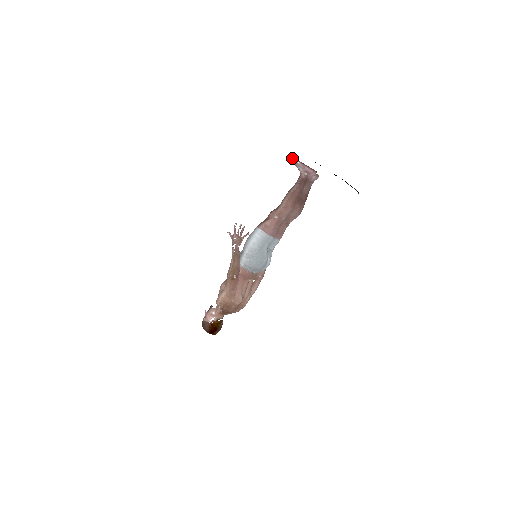
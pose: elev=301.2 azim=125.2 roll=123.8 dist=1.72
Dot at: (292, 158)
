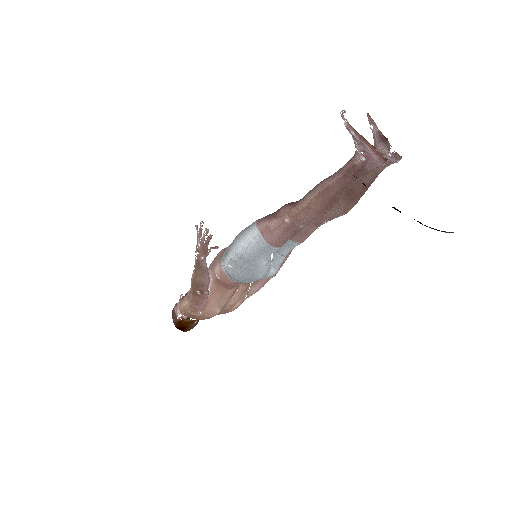
Dot at: (343, 119)
